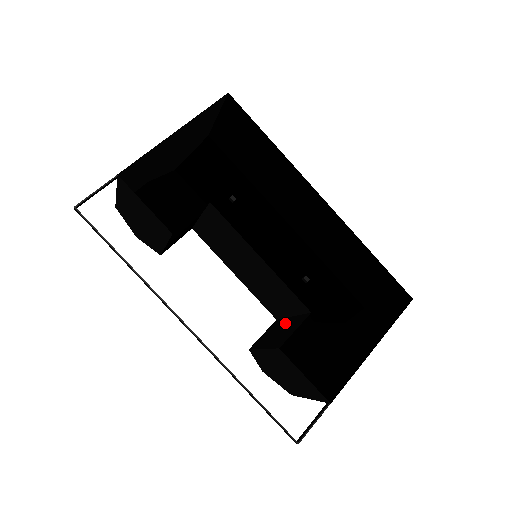
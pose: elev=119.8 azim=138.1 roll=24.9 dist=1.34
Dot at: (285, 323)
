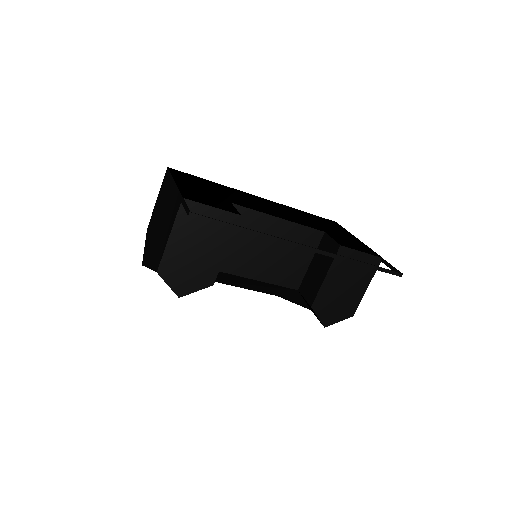
Dot at: (313, 266)
